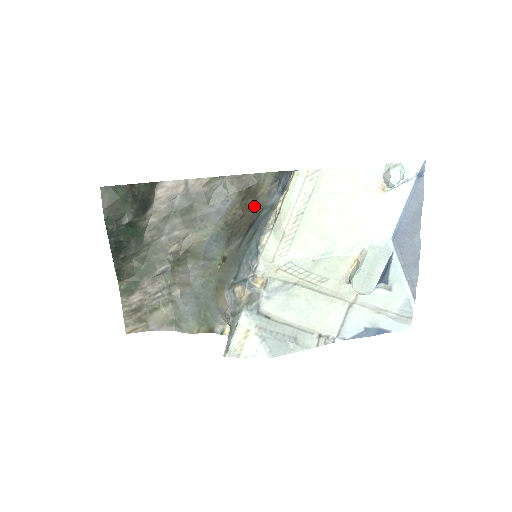
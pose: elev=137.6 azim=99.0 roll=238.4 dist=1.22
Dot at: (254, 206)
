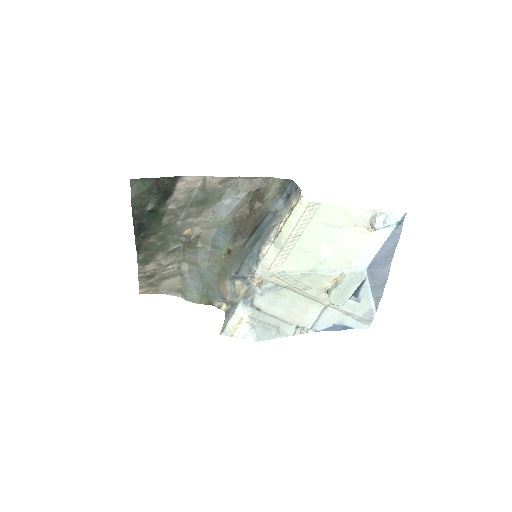
Dot at: (260, 209)
